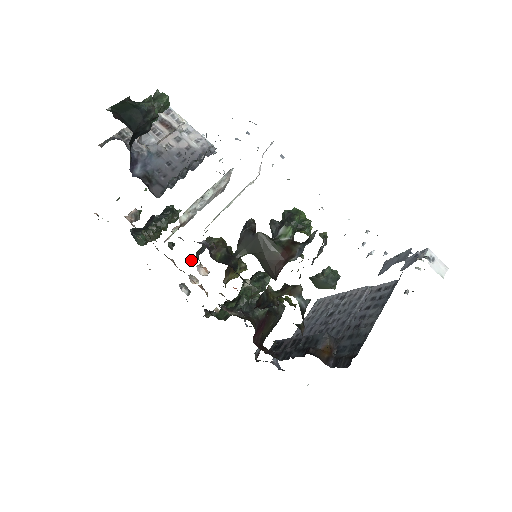
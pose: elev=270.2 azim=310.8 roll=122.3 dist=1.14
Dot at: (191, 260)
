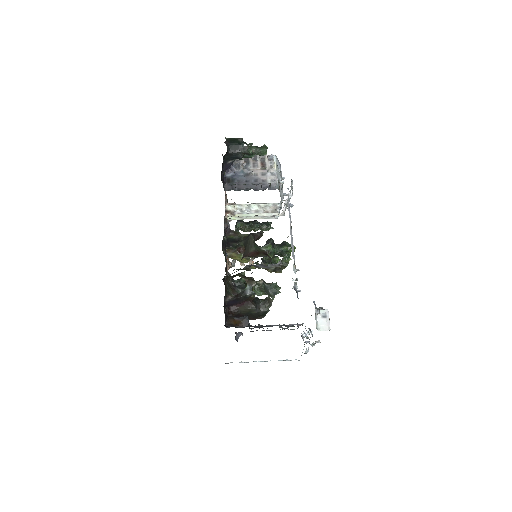
Dot at: occluded
